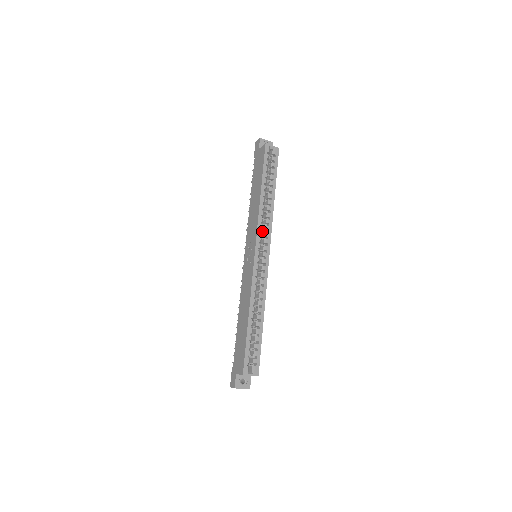
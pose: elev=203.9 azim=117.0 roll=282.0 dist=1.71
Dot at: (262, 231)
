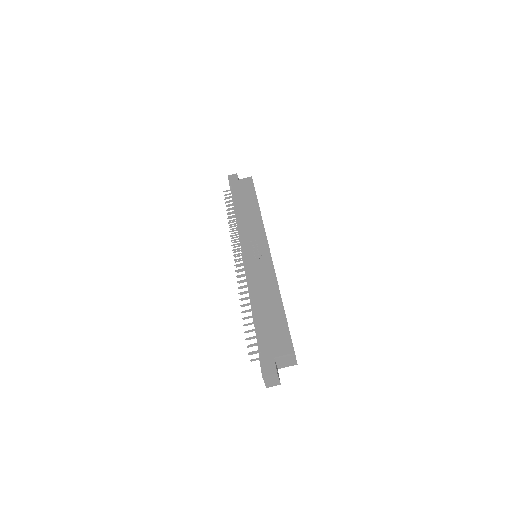
Dot at: occluded
